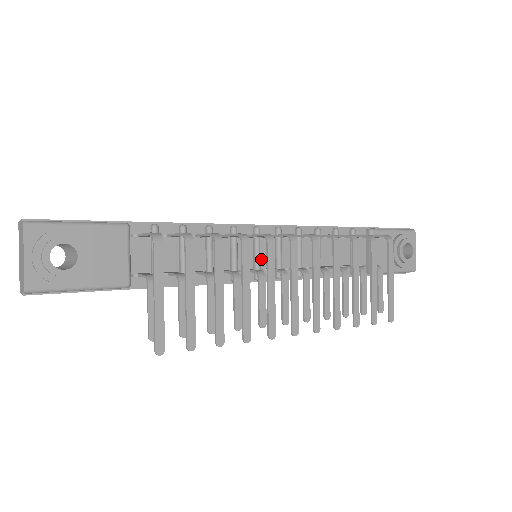
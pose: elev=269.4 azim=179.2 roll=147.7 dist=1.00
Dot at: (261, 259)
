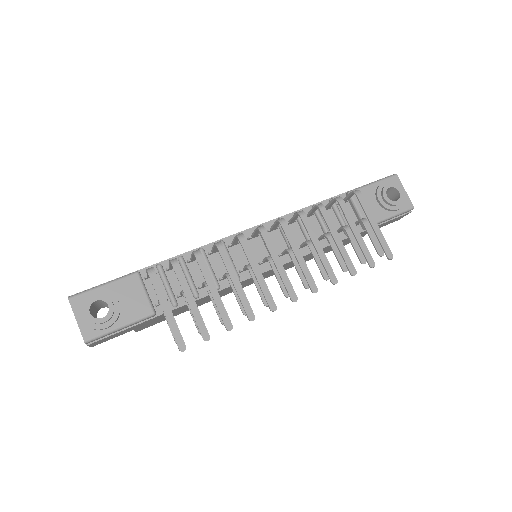
Dot at: (255, 256)
